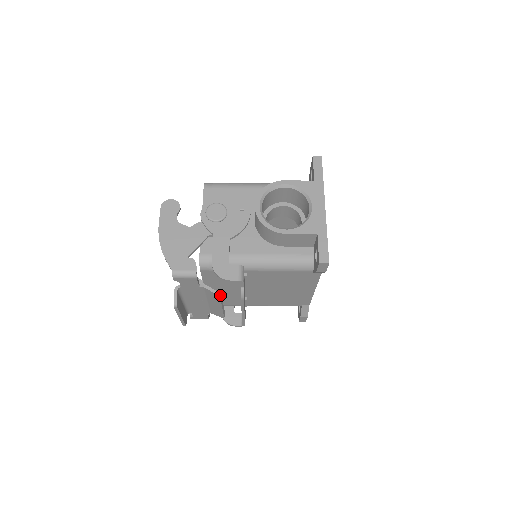
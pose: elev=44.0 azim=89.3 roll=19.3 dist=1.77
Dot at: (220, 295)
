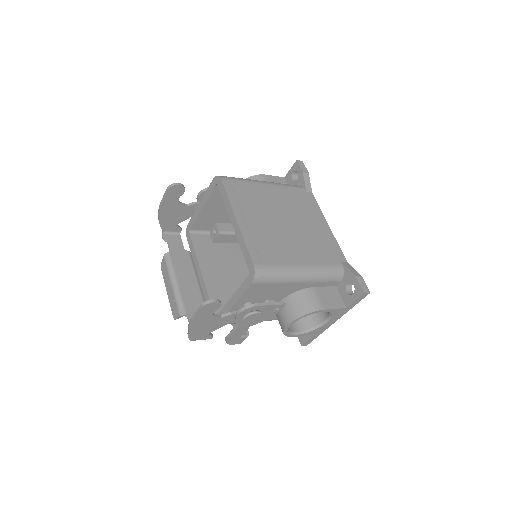
Dot at: occluded
